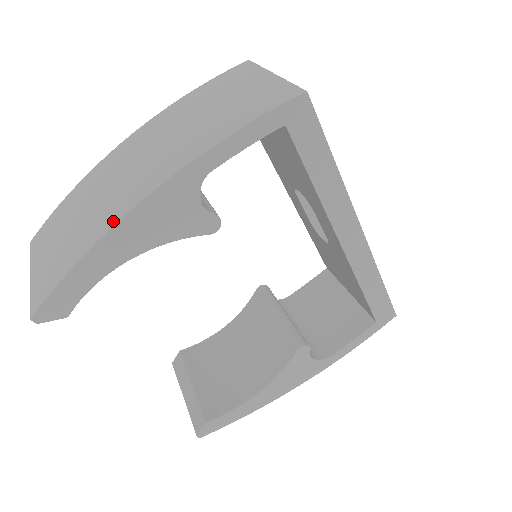
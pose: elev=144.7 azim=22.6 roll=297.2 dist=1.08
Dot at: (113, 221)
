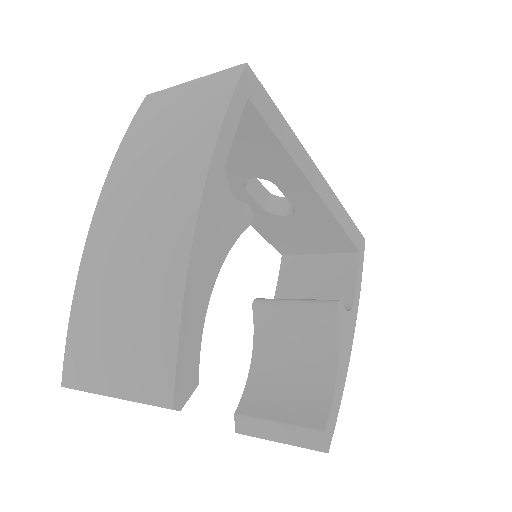
Dot at: (184, 252)
